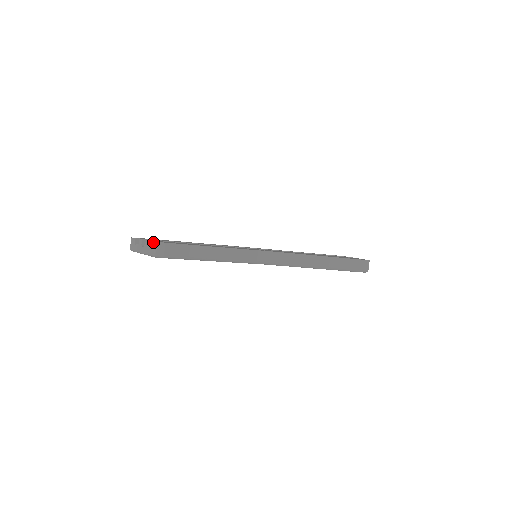
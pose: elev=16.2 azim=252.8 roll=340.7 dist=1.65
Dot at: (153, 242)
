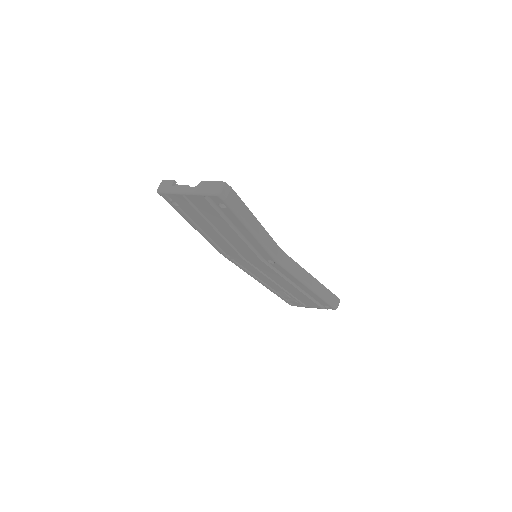
Dot at: (220, 182)
